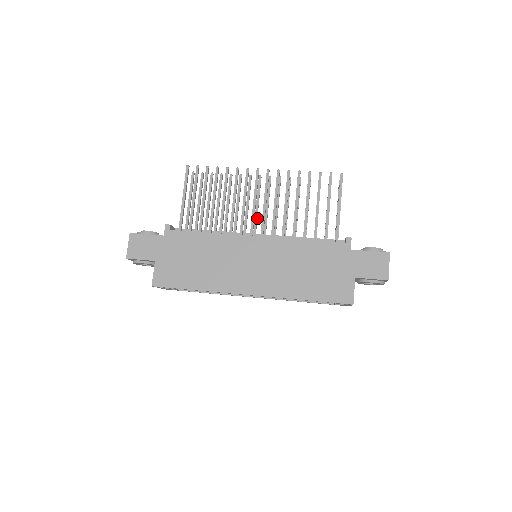
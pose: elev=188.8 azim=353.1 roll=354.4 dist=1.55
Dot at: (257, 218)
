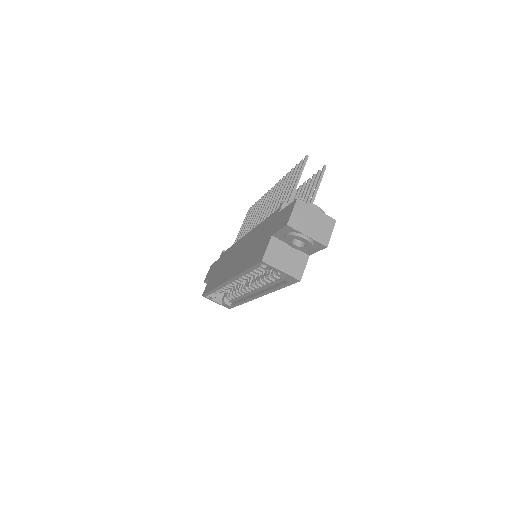
Dot at: occluded
